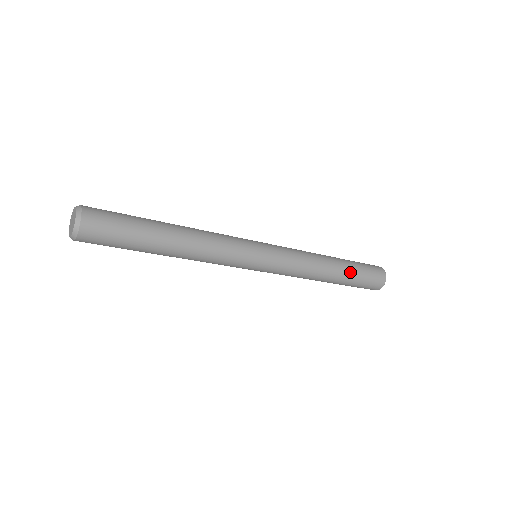
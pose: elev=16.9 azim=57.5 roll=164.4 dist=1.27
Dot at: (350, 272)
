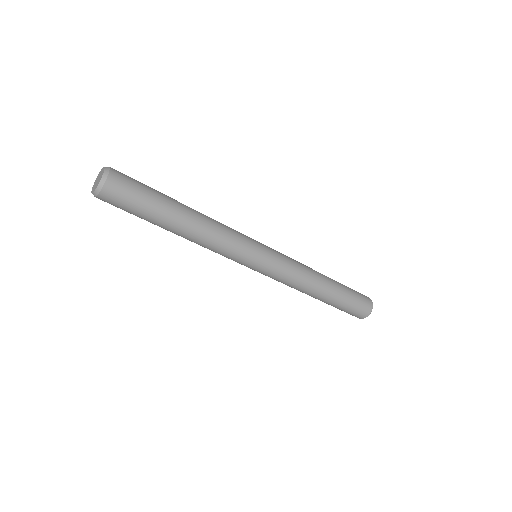
Dot at: (338, 298)
